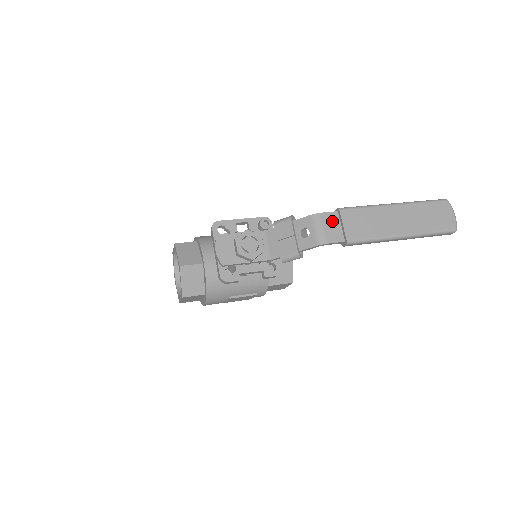
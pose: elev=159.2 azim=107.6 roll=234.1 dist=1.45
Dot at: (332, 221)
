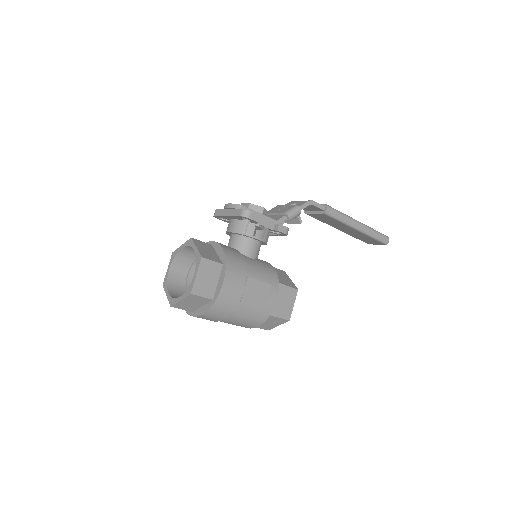
Dot at: occluded
